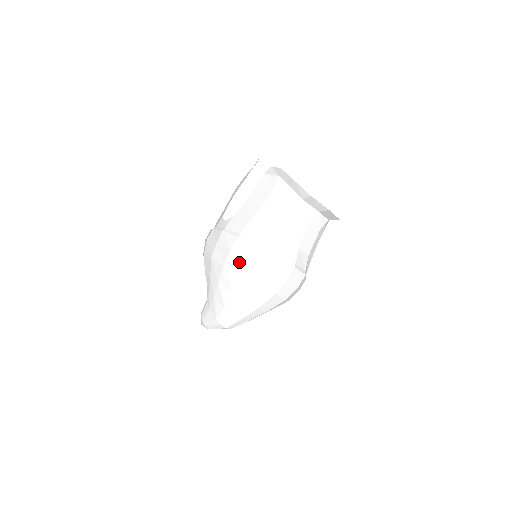
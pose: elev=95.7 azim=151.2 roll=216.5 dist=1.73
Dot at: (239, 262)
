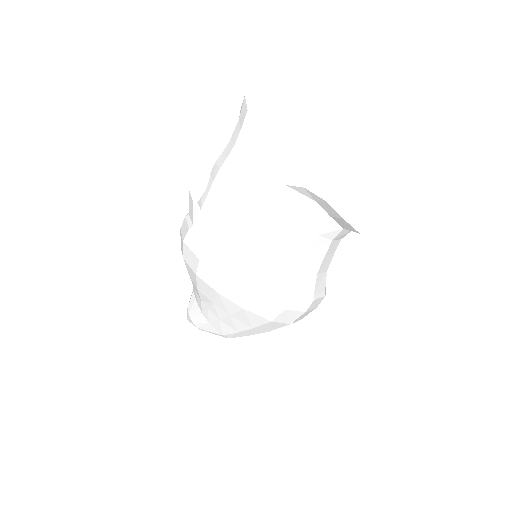
Dot at: (268, 310)
